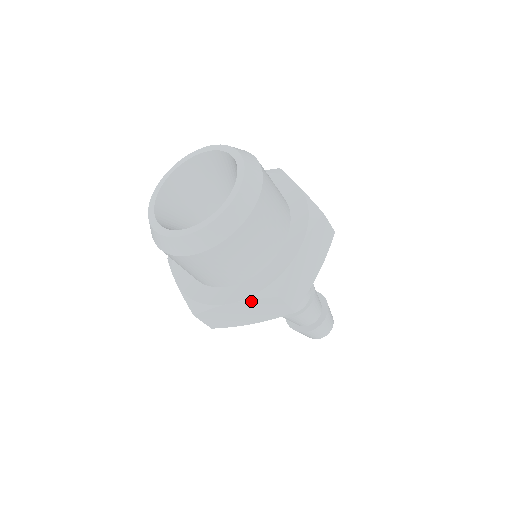
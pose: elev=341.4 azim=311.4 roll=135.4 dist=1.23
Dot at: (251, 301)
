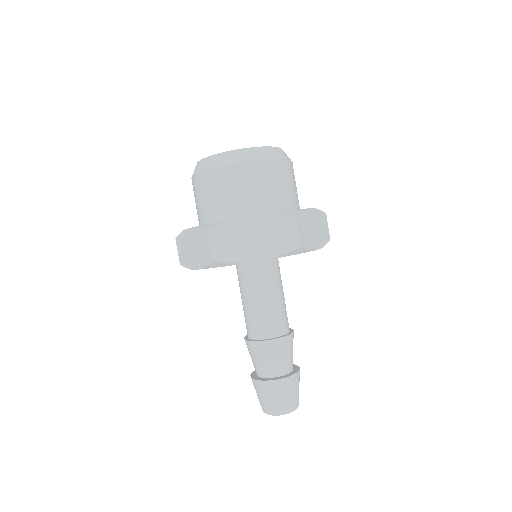
Dot at: (270, 217)
